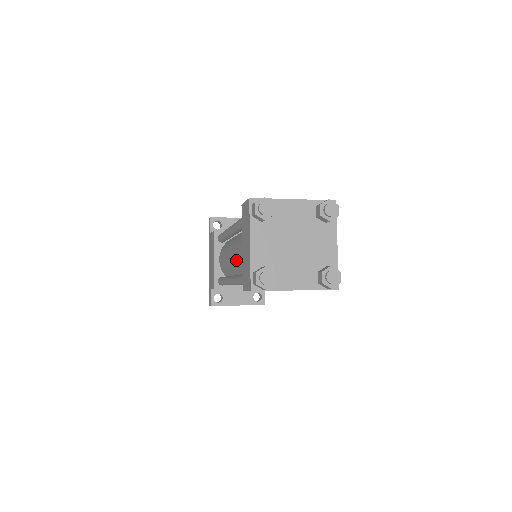
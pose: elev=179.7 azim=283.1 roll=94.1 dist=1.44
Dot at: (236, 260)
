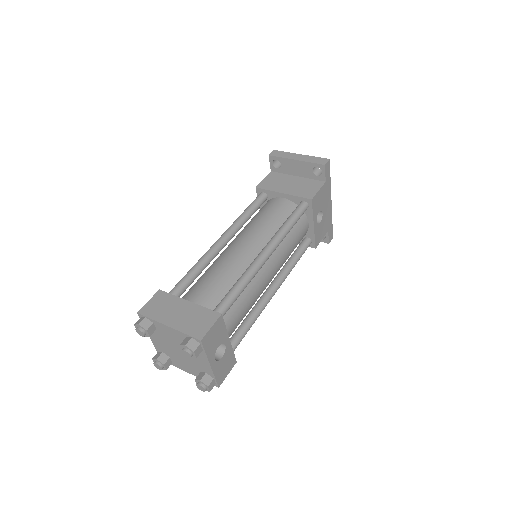
Dot at: occluded
